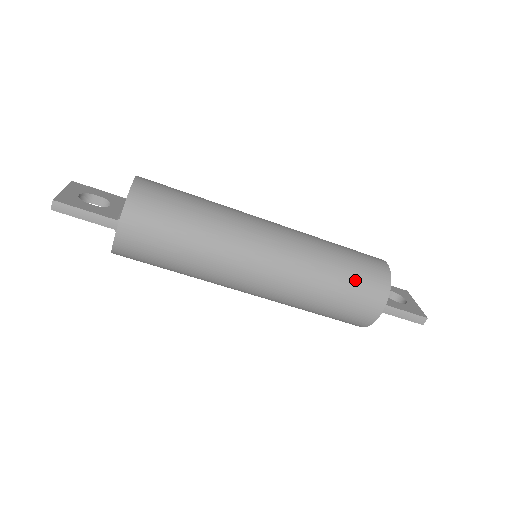
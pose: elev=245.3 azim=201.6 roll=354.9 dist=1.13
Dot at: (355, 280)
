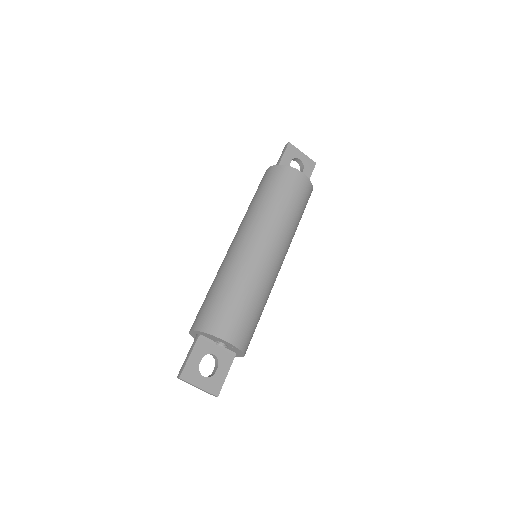
Dot at: occluded
